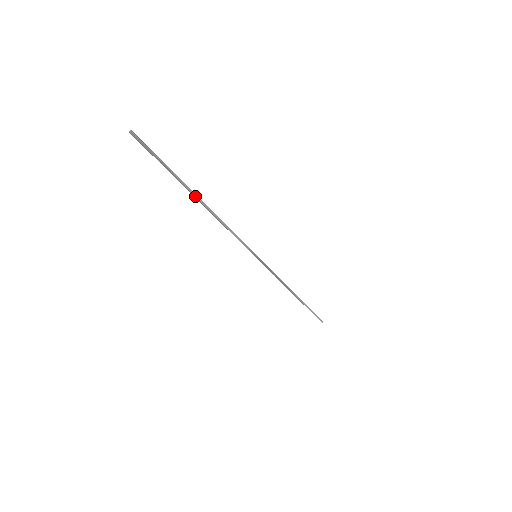
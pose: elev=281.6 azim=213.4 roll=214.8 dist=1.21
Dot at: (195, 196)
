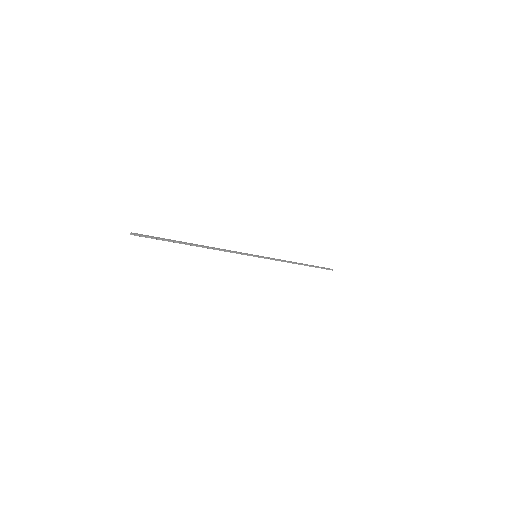
Dot at: (192, 245)
